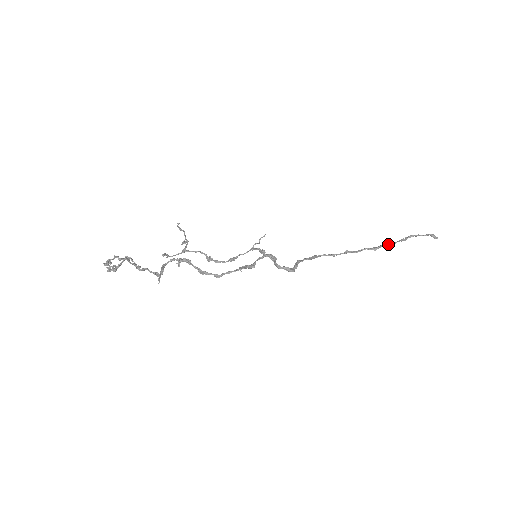
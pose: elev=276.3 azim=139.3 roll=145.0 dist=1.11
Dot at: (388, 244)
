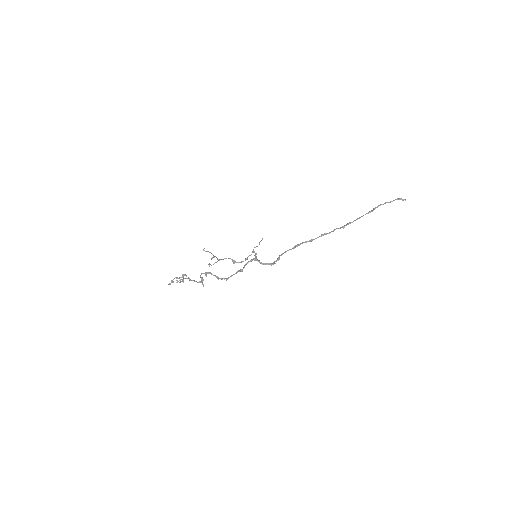
Dot at: occluded
